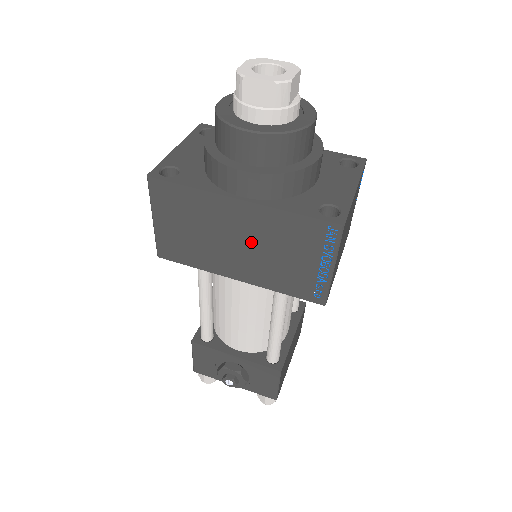
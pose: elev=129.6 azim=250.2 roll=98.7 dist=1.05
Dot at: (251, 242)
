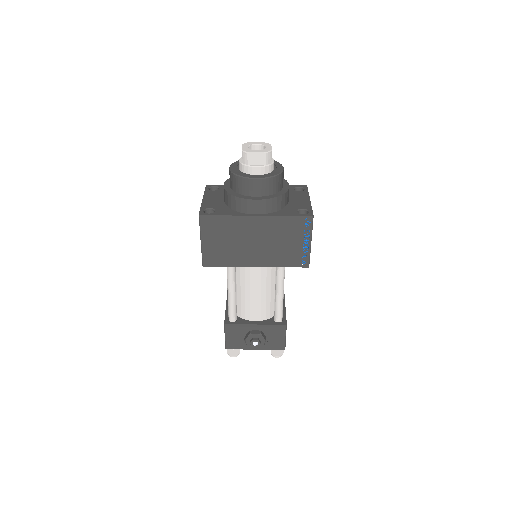
Dot at: (263, 240)
